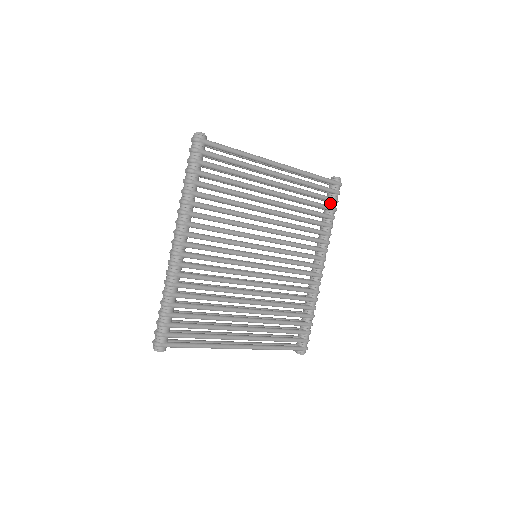
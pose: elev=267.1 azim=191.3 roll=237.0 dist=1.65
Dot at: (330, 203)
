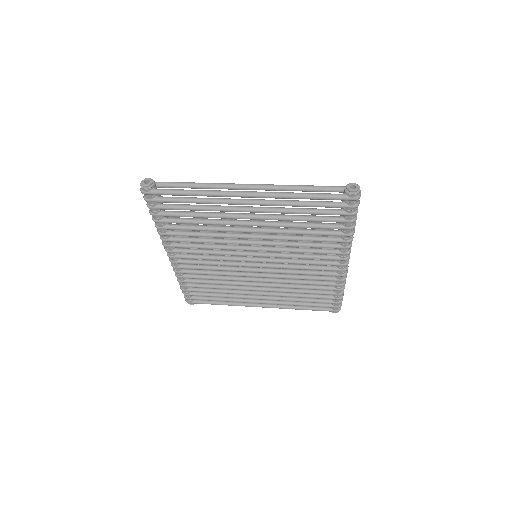
Dot at: (343, 215)
